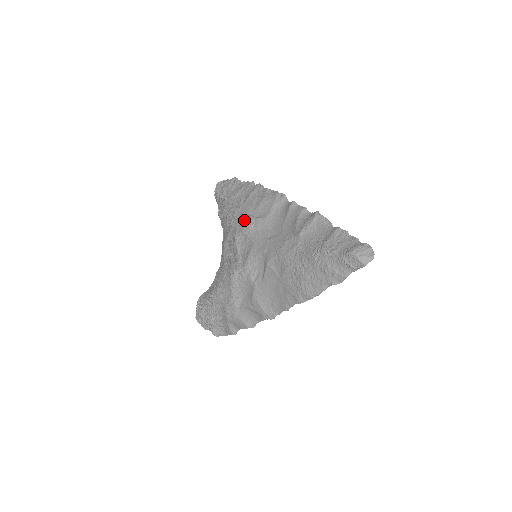
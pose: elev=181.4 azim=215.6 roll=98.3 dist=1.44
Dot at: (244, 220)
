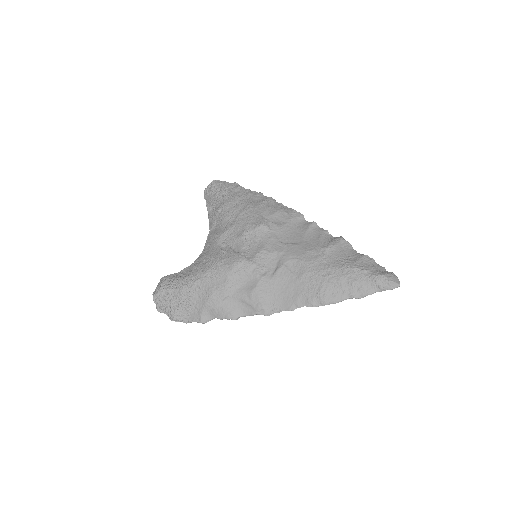
Dot at: (257, 220)
